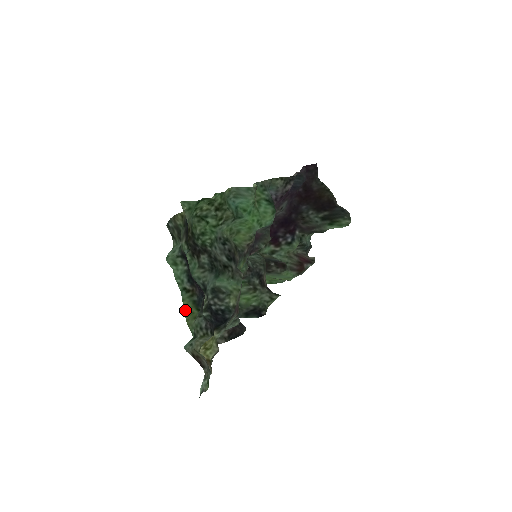
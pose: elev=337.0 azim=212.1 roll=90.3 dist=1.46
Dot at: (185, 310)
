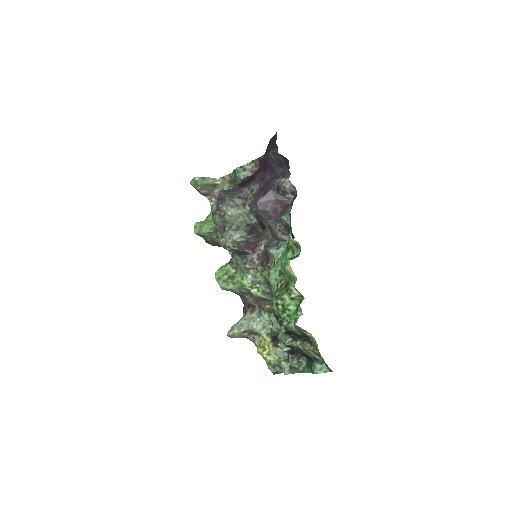
Dot at: occluded
